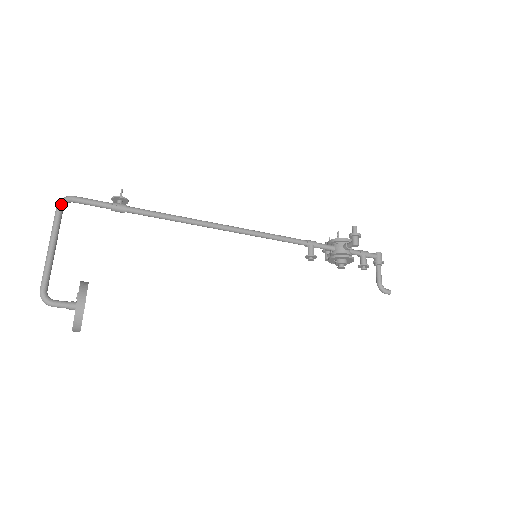
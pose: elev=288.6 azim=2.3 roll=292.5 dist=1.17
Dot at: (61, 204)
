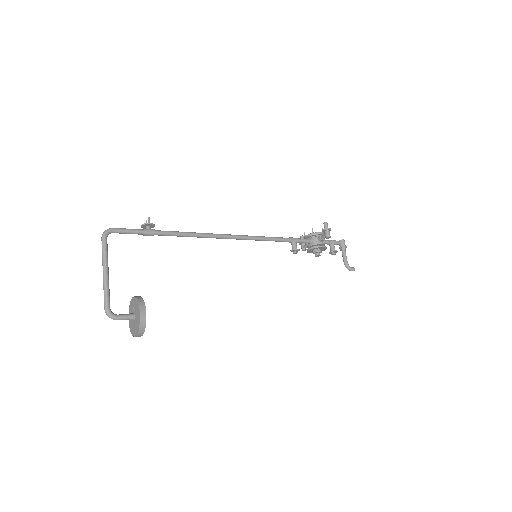
Dot at: (105, 236)
